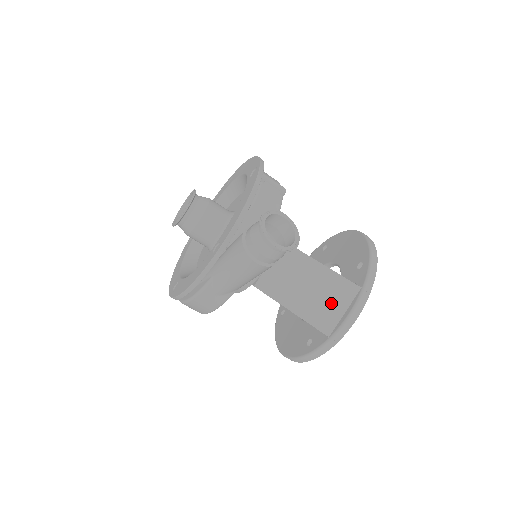
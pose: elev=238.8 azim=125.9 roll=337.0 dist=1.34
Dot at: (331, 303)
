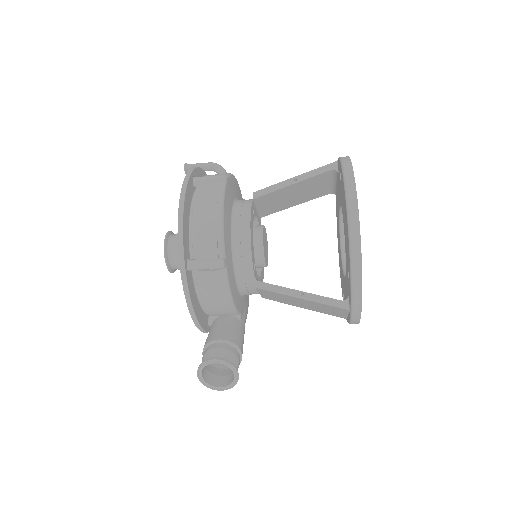
Dot at: (331, 311)
